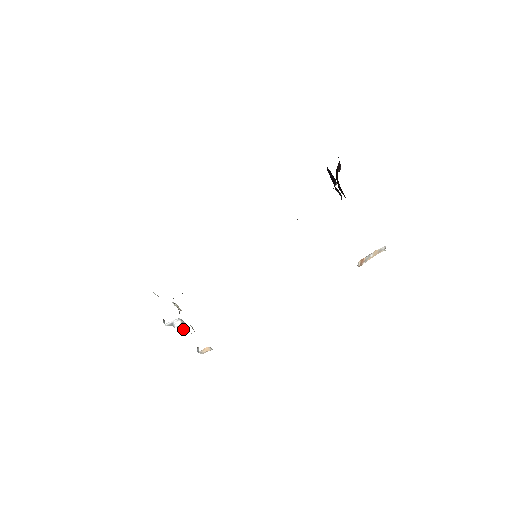
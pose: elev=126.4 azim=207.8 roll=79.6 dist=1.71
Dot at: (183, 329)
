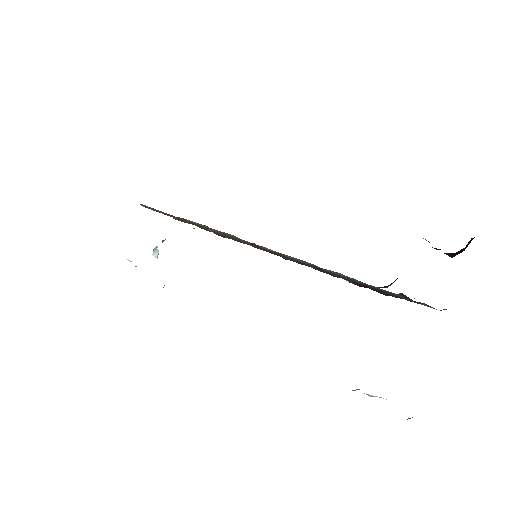
Dot at: occluded
